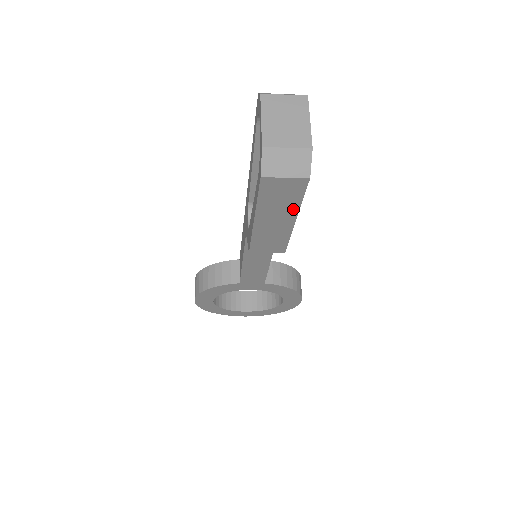
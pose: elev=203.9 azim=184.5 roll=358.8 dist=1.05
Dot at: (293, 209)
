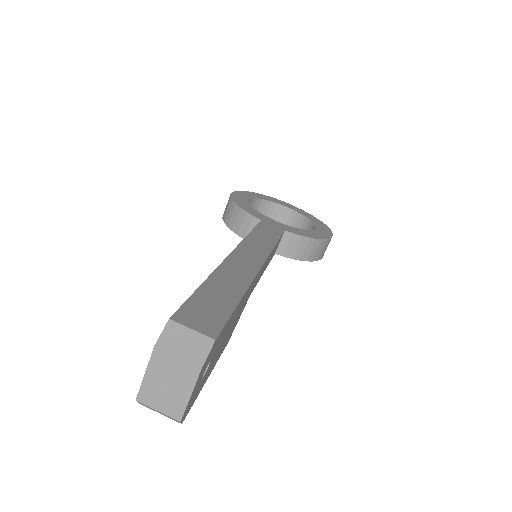
Dot at: occluded
